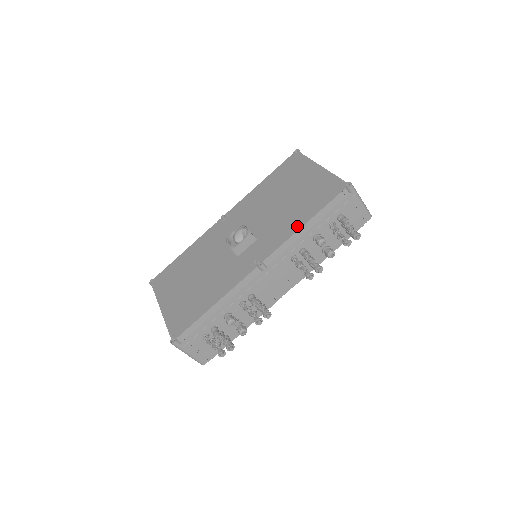
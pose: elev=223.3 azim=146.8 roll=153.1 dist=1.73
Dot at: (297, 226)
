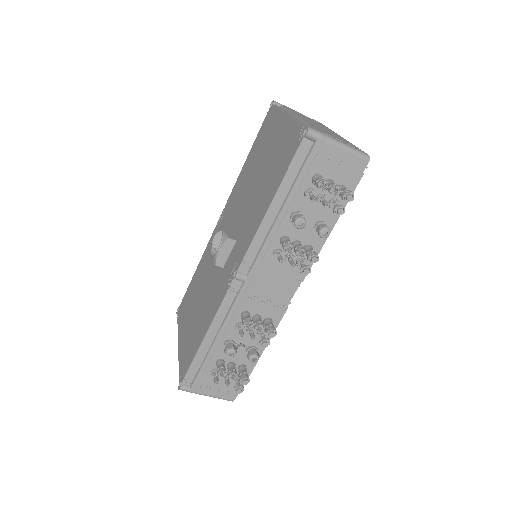
Dot at: (263, 212)
